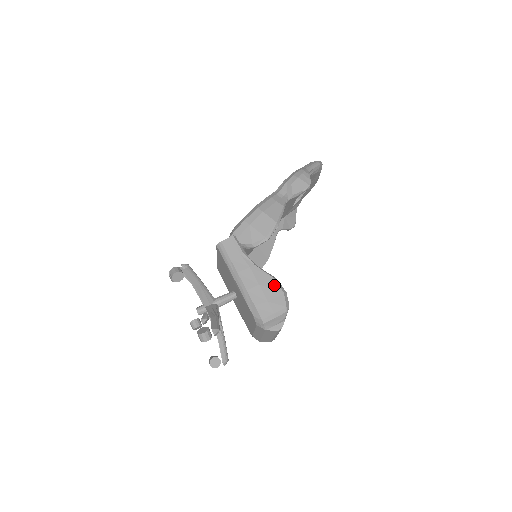
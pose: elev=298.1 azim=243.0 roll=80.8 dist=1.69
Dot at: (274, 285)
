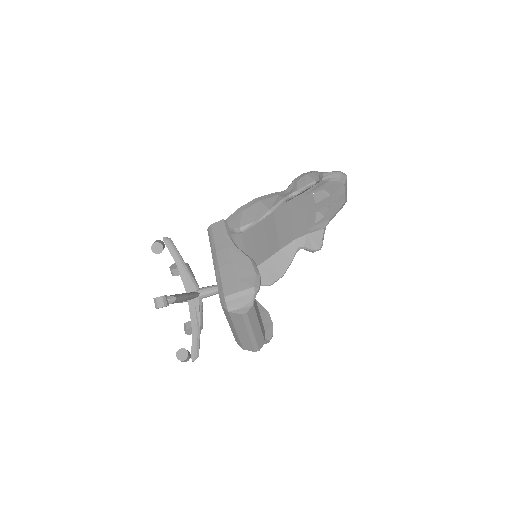
Dot at: (248, 265)
